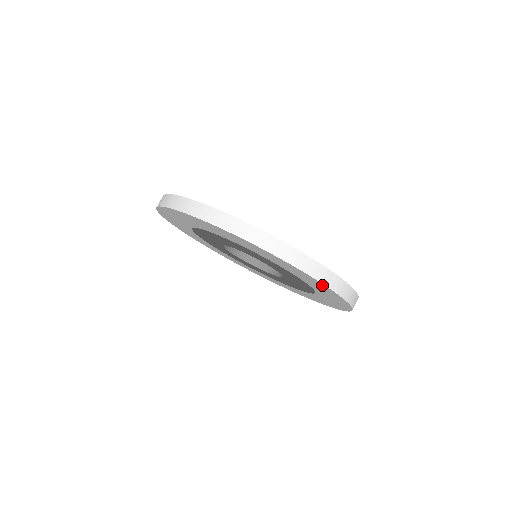
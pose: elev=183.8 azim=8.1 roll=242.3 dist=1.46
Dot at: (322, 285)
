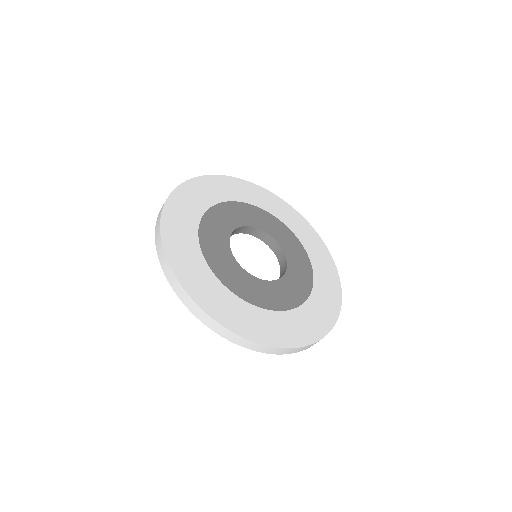
Dot at: occluded
